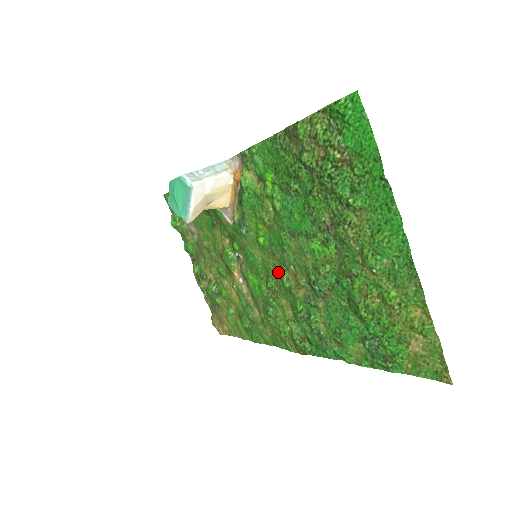
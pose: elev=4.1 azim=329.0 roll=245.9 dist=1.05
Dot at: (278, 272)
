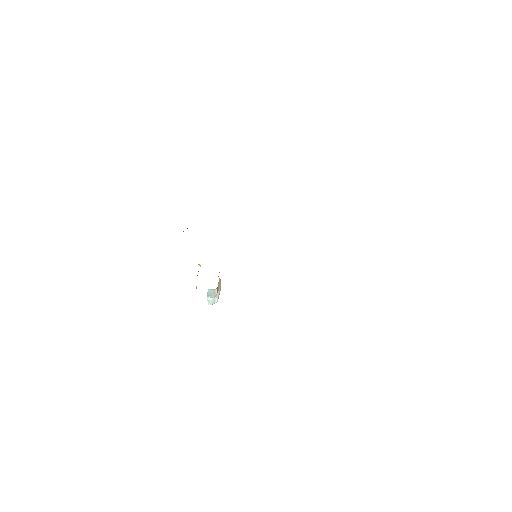
Dot at: occluded
